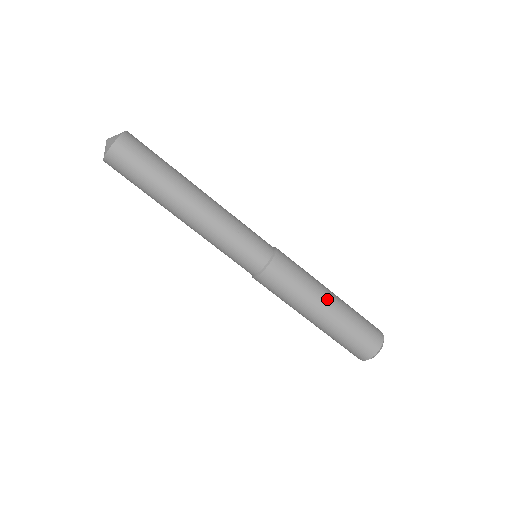
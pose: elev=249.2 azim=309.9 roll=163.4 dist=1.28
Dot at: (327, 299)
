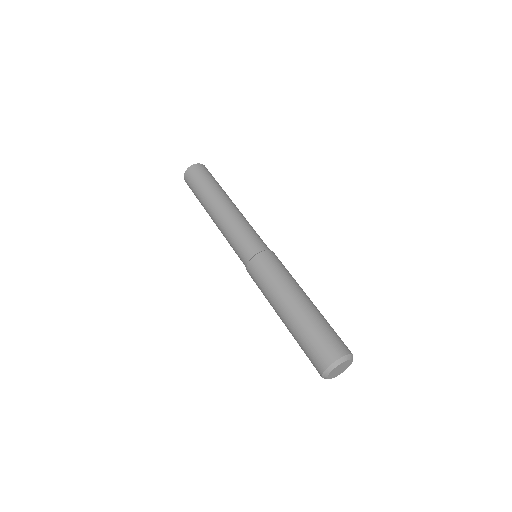
Dot at: (294, 297)
